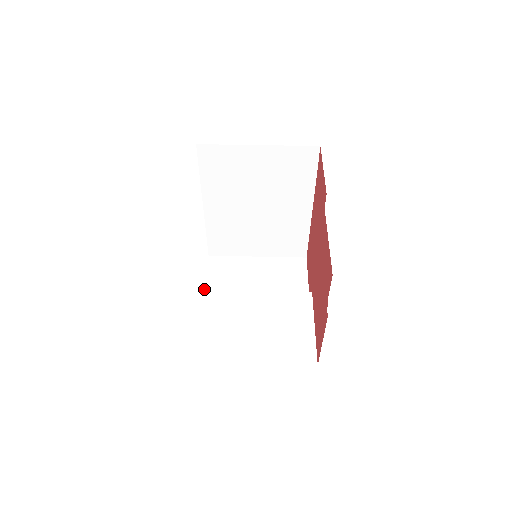
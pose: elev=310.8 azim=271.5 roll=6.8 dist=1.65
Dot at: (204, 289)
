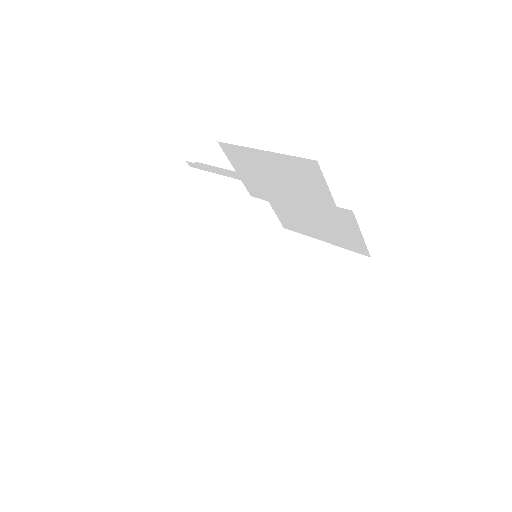
Dot at: occluded
